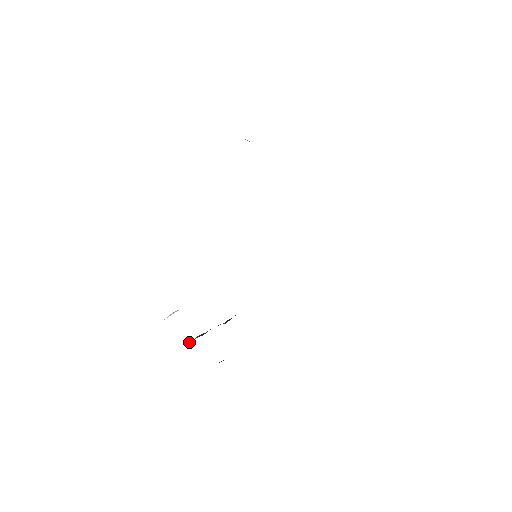
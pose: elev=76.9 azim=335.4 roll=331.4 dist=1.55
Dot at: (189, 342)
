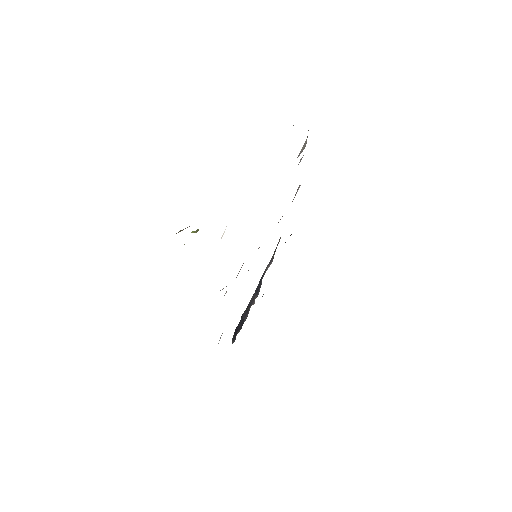
Dot at: (240, 325)
